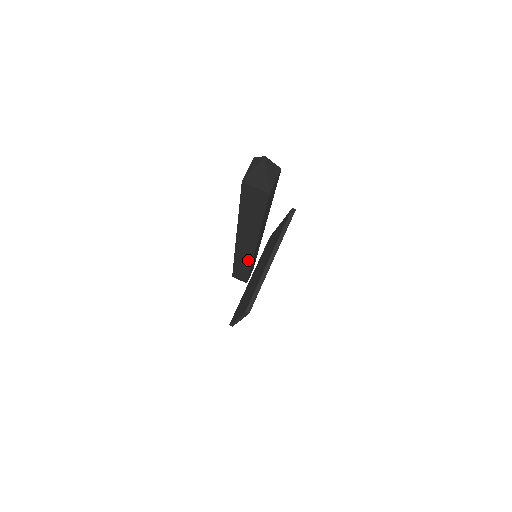
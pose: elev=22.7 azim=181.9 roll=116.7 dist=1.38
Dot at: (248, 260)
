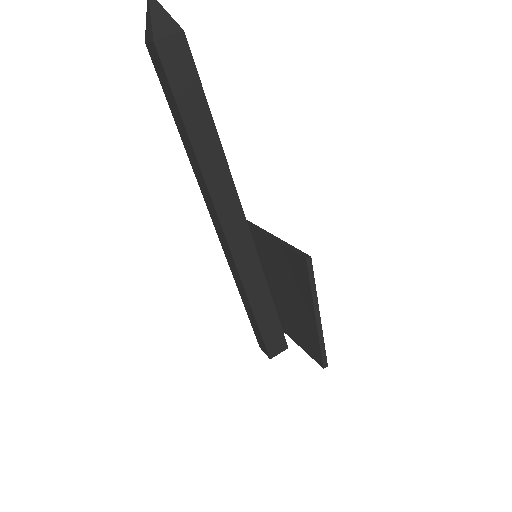
Dot at: (254, 262)
